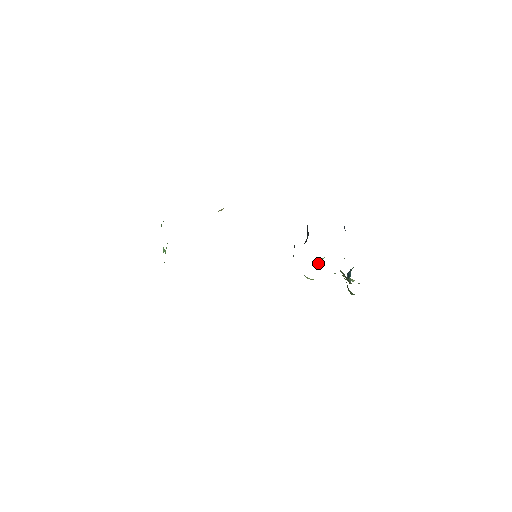
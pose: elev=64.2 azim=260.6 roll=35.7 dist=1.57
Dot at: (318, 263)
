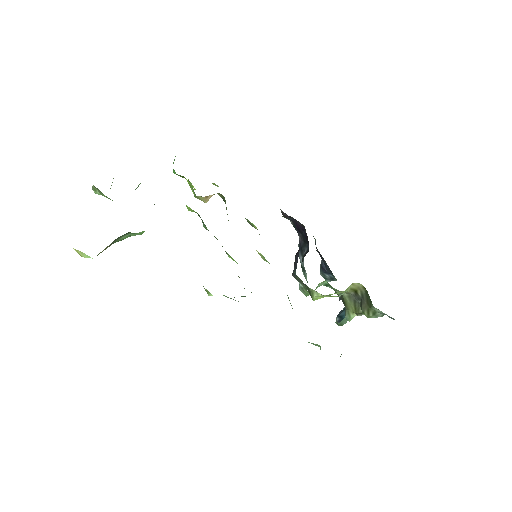
Dot at: occluded
